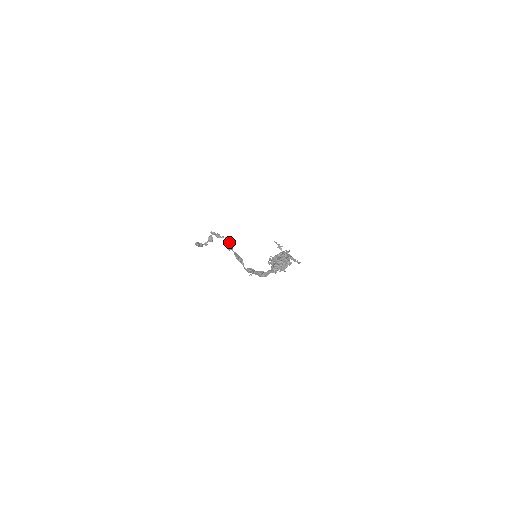
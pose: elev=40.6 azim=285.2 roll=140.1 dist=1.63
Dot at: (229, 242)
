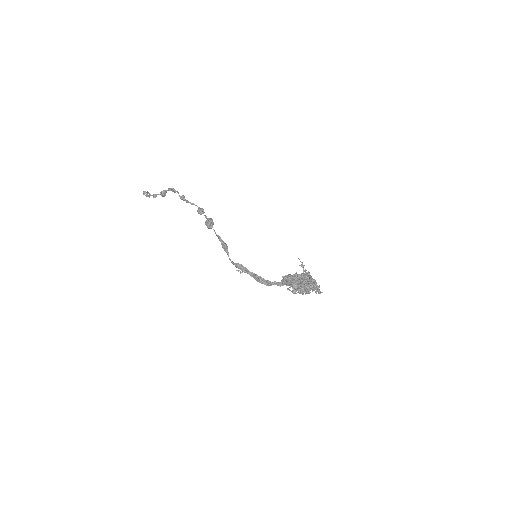
Dot at: (212, 220)
